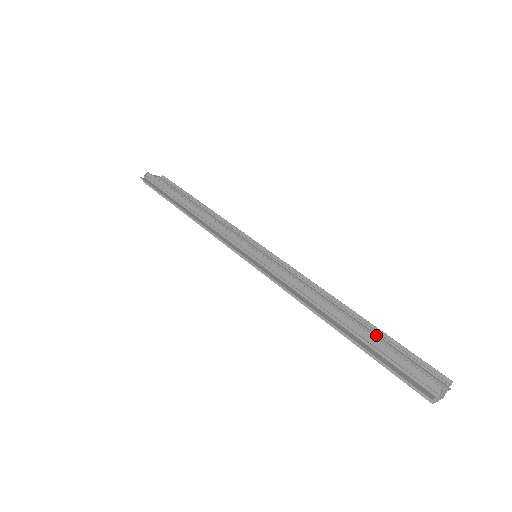
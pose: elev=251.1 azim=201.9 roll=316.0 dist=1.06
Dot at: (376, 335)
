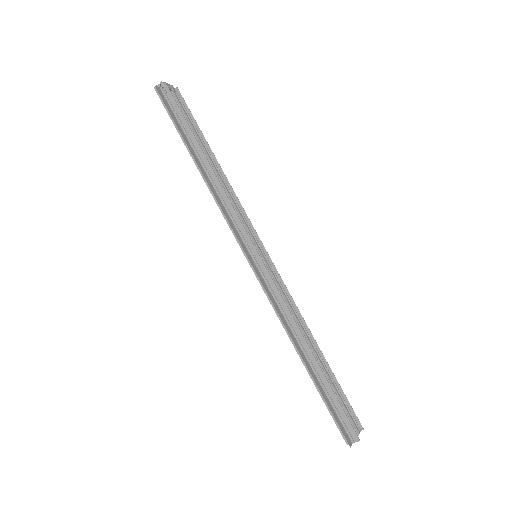
Dot at: (328, 376)
